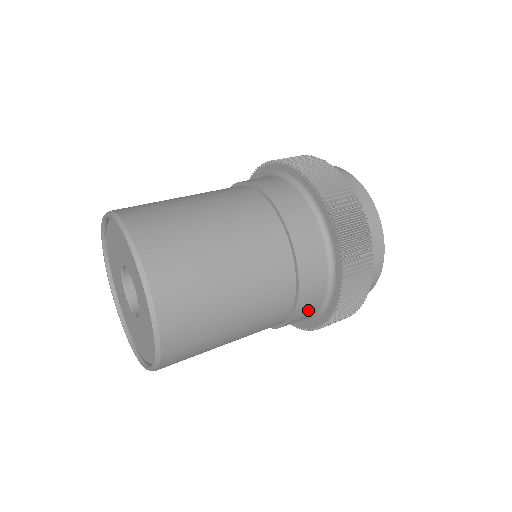
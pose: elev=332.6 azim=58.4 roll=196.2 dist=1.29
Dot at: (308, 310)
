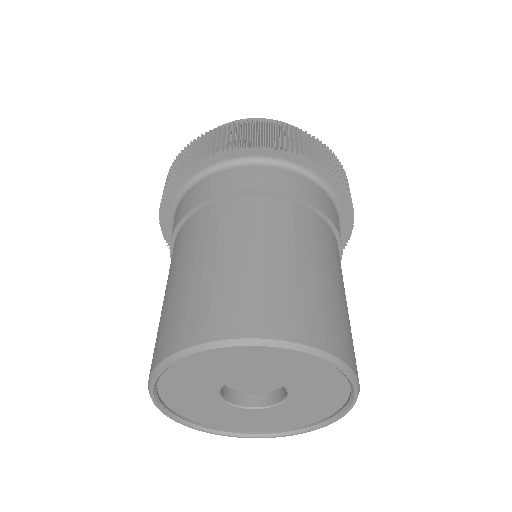
Dot at: occluded
